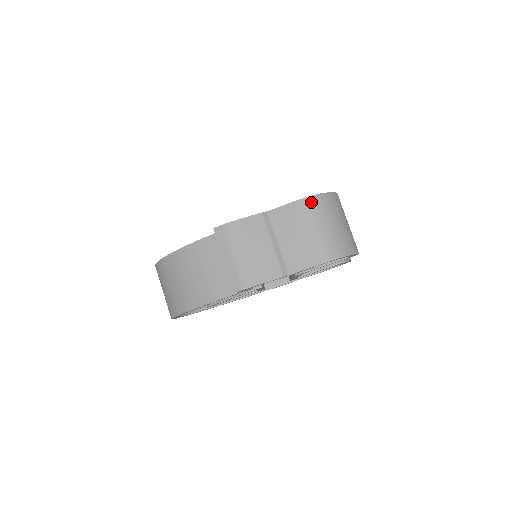
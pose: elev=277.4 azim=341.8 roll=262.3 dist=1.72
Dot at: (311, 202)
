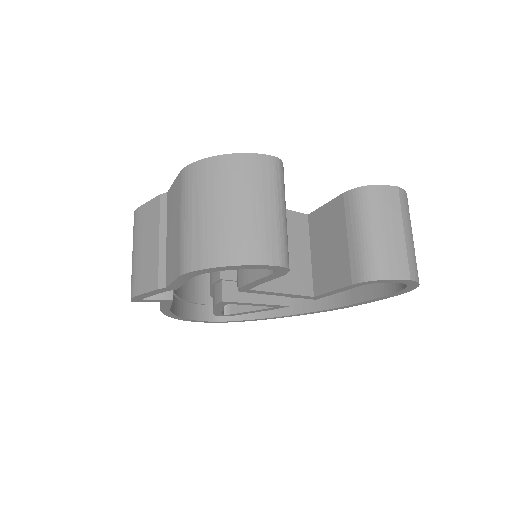
Dot at: (188, 174)
